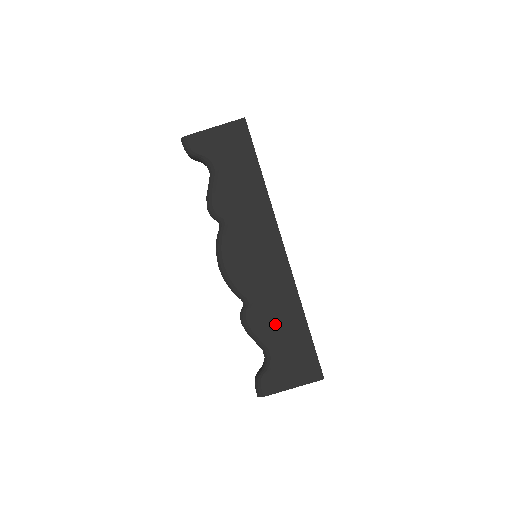
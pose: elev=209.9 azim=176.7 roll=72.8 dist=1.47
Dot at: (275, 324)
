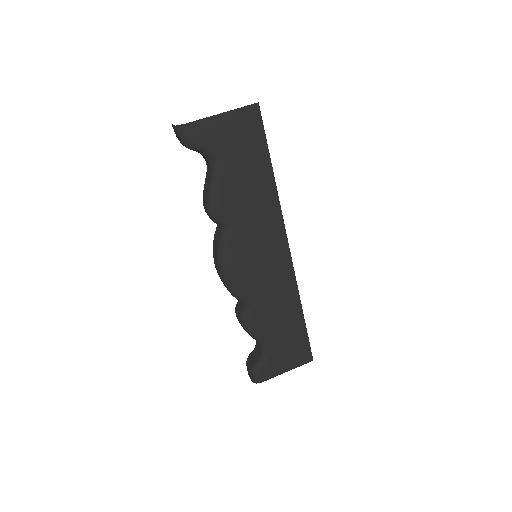
Dot at: (275, 323)
